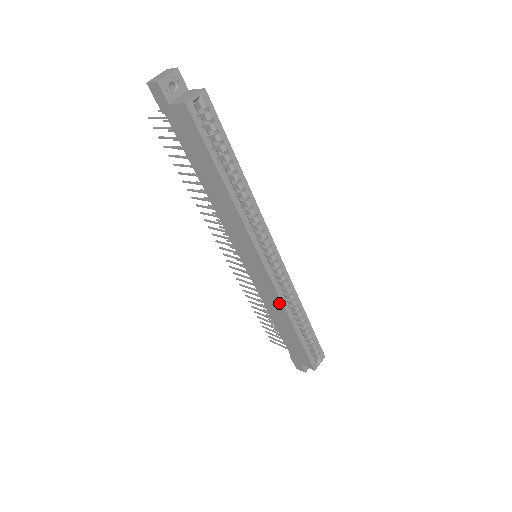
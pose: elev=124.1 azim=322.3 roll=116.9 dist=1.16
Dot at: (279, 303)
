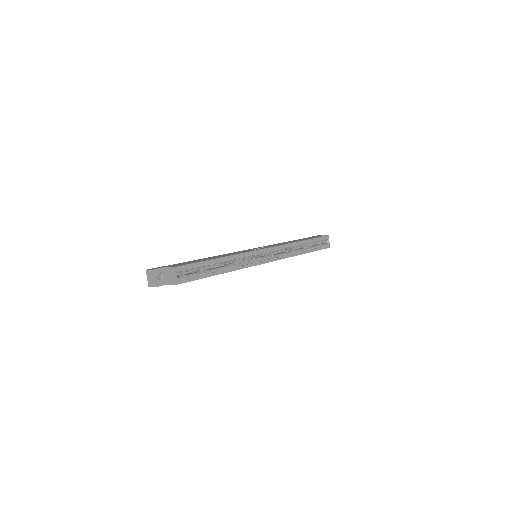
Dot at: occluded
